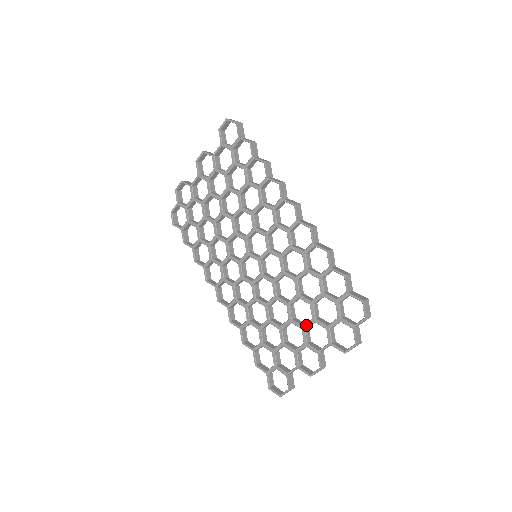
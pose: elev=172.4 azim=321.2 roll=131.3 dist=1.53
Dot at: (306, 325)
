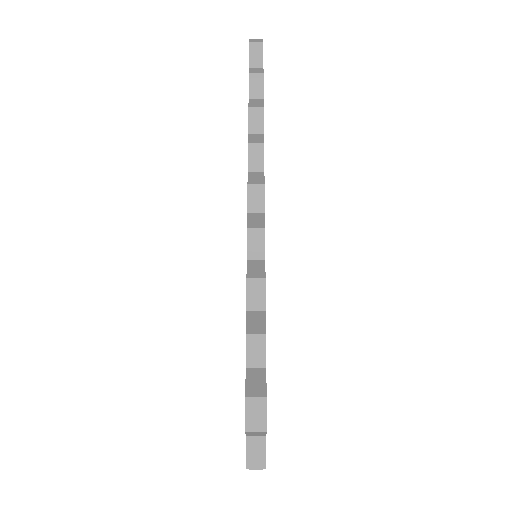
Dot at: occluded
